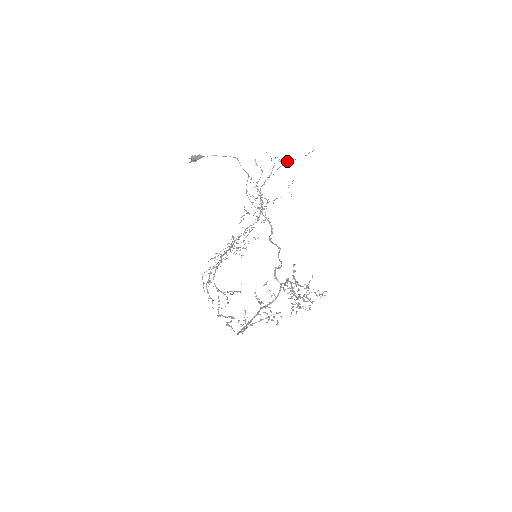
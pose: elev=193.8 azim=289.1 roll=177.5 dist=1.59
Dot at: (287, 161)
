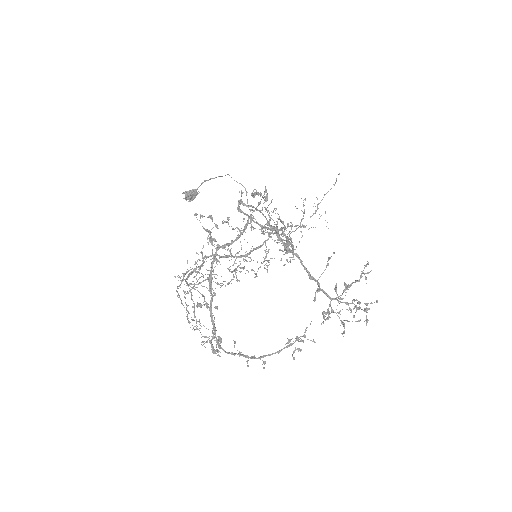
Dot at: (318, 203)
